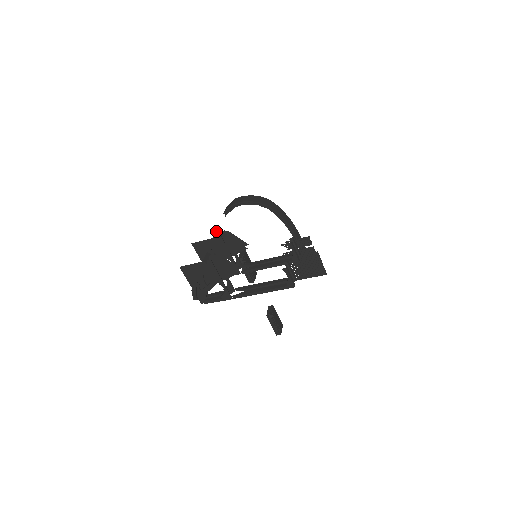
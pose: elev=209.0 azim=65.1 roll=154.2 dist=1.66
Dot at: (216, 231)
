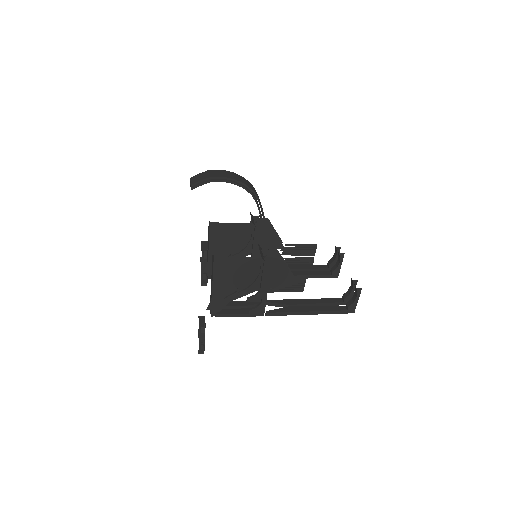
Dot at: (250, 213)
